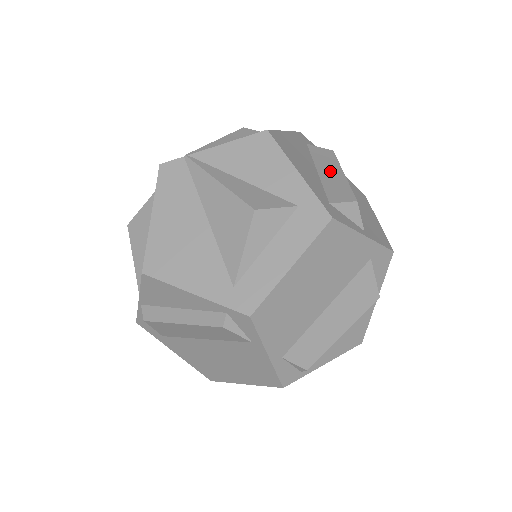
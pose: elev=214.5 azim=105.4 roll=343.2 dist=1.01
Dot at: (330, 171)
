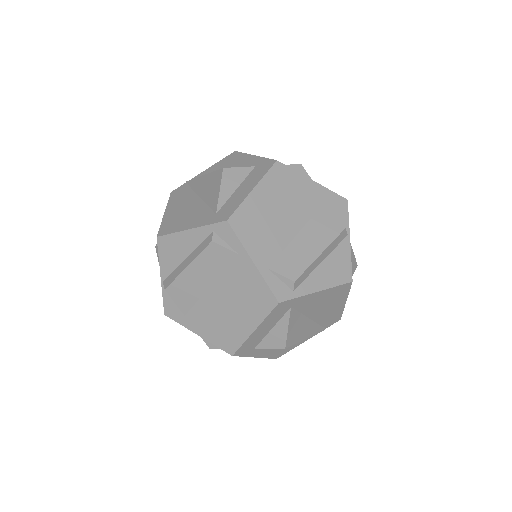
Dot at: occluded
